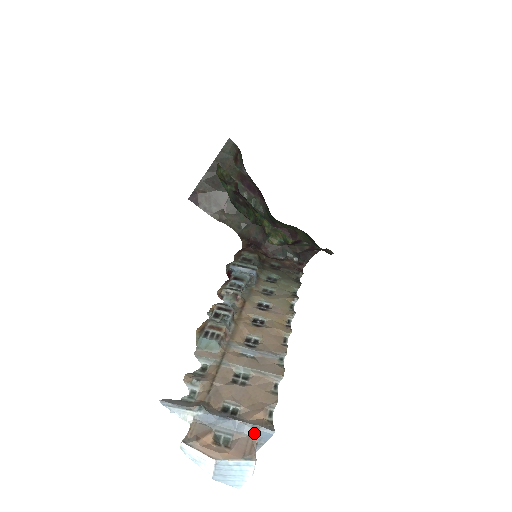
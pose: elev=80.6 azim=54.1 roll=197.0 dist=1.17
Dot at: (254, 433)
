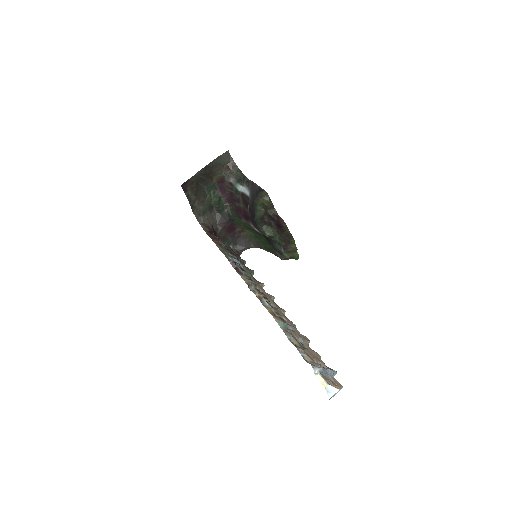
Dot at: (333, 374)
